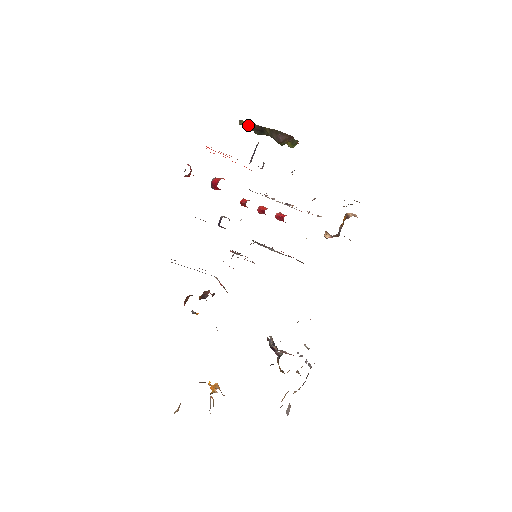
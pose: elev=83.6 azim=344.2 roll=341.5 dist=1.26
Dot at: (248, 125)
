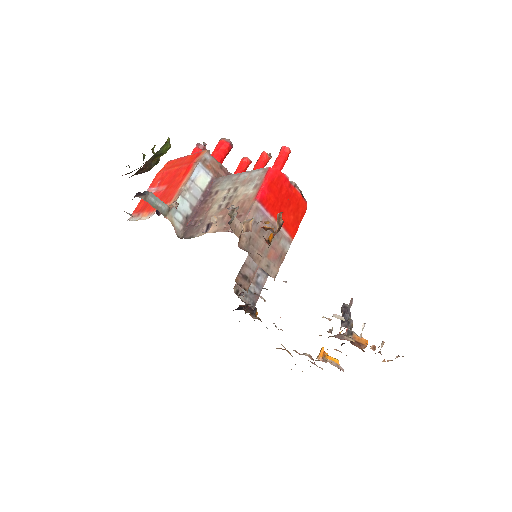
Dot at: occluded
